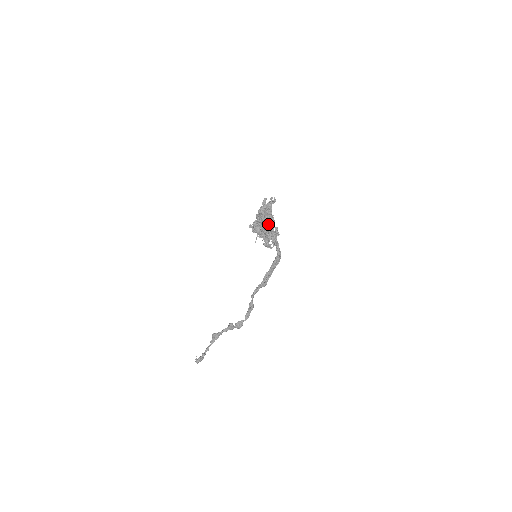
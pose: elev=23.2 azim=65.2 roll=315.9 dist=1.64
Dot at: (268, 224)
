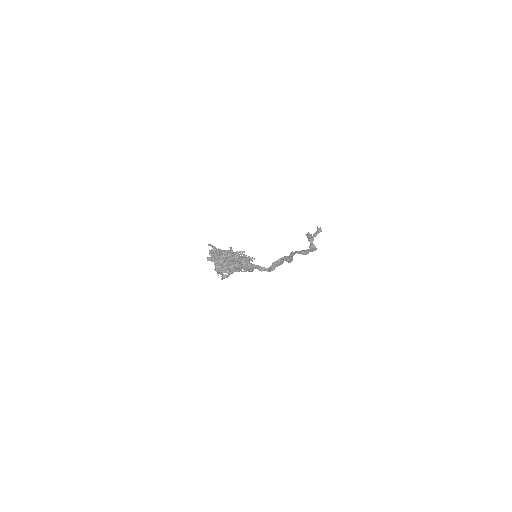
Dot at: (225, 269)
